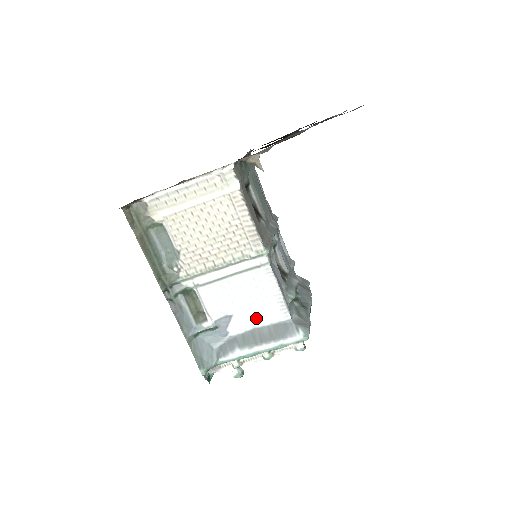
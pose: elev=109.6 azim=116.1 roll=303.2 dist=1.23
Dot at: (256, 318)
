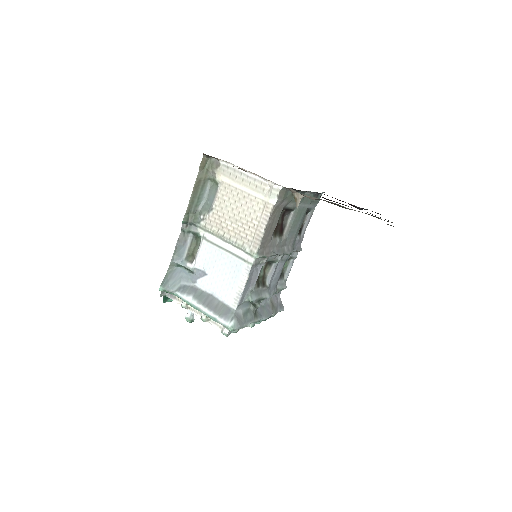
Dot at: (218, 289)
